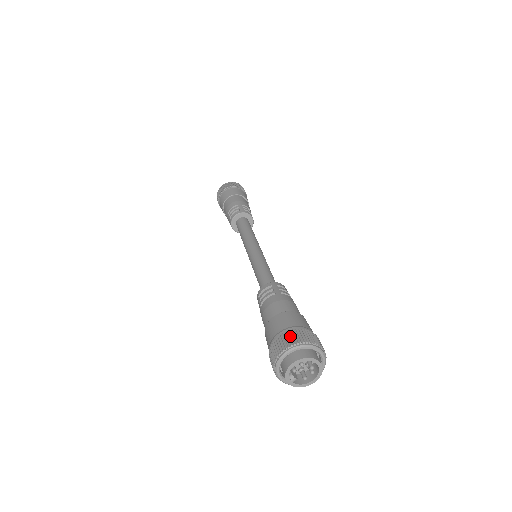
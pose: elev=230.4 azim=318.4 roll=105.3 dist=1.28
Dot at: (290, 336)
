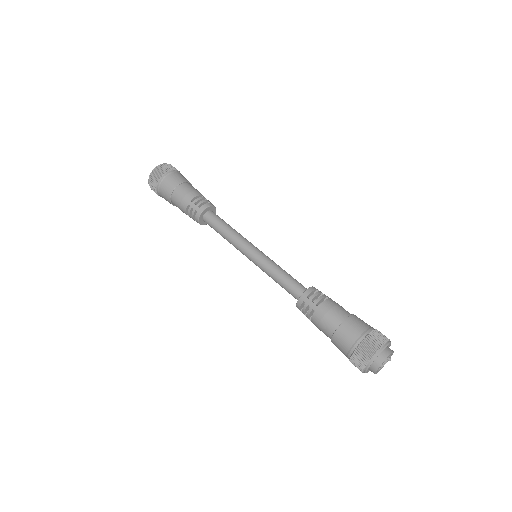
Dot at: (380, 334)
